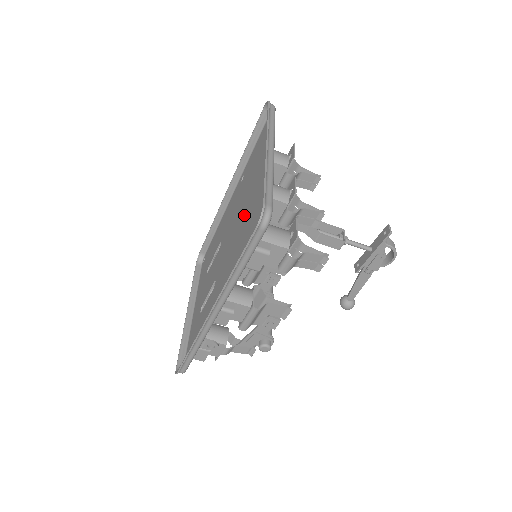
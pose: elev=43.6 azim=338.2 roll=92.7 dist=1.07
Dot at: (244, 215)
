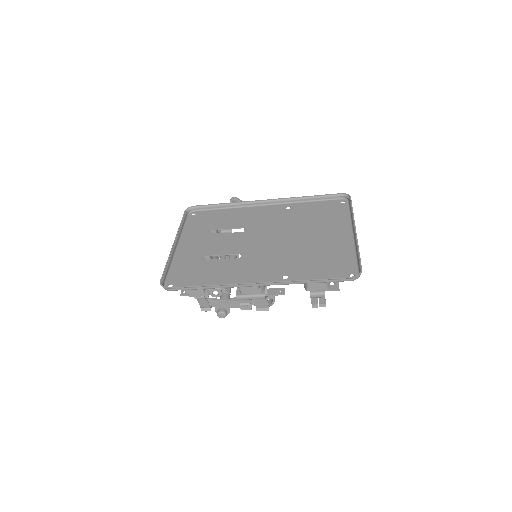
Dot at: (303, 243)
